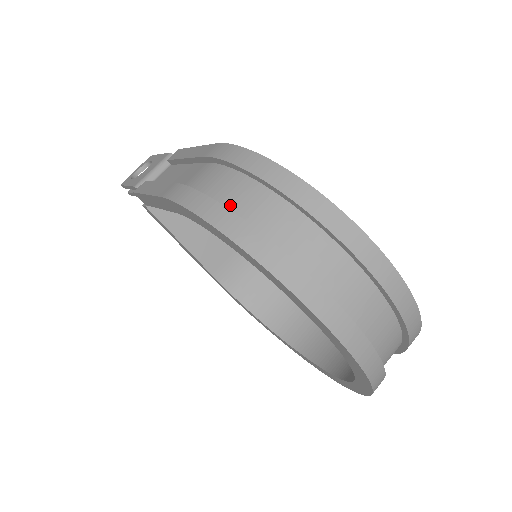
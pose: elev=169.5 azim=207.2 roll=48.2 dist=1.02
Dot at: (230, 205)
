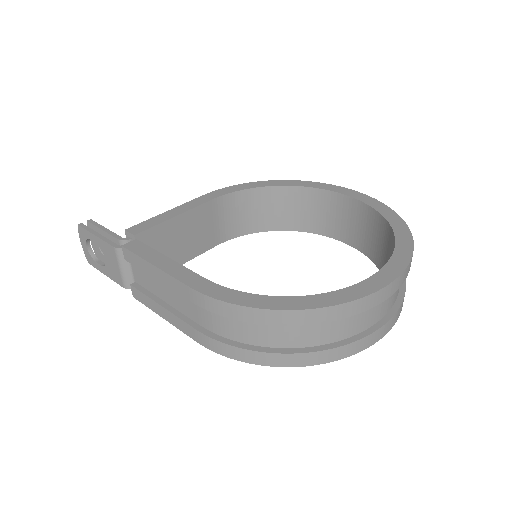
Dot at: (263, 343)
